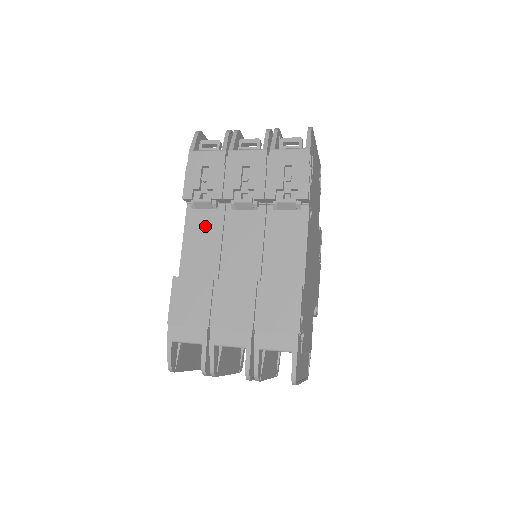
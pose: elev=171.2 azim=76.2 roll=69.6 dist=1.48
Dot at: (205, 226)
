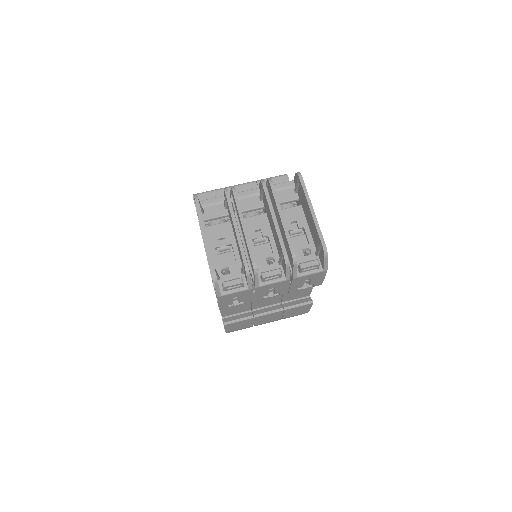
Dot at: occluded
